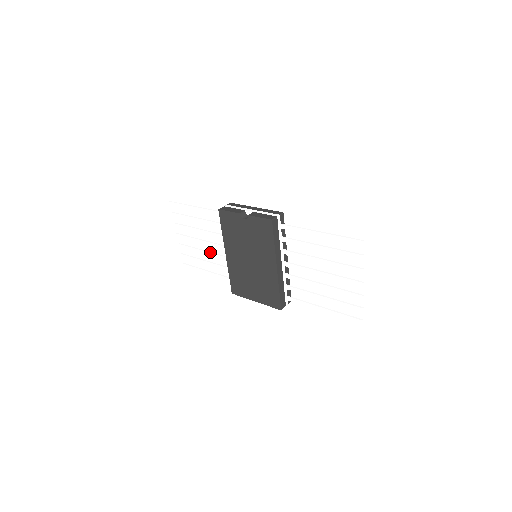
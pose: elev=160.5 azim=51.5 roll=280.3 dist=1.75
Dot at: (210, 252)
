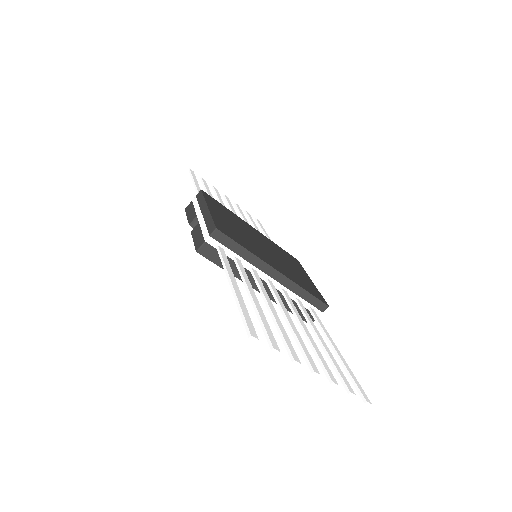
Dot at: occluded
